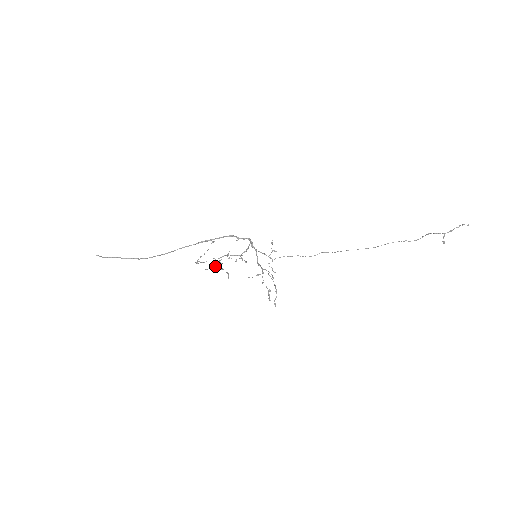
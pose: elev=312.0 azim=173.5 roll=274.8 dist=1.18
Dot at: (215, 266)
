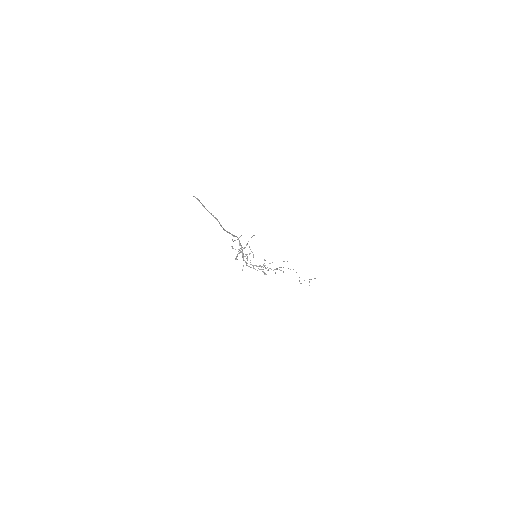
Dot at: occluded
